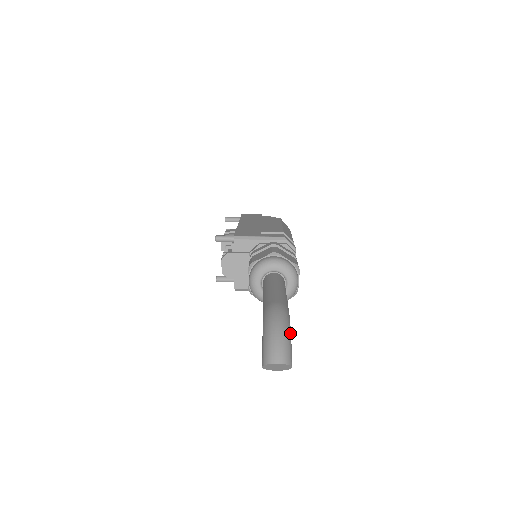
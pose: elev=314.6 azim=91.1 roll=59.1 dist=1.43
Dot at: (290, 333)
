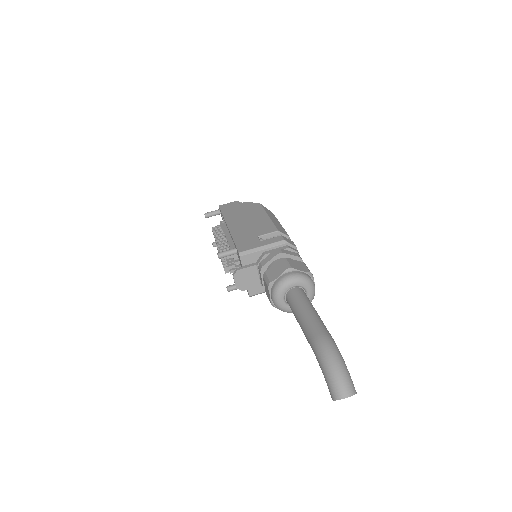
Dot at: occluded
